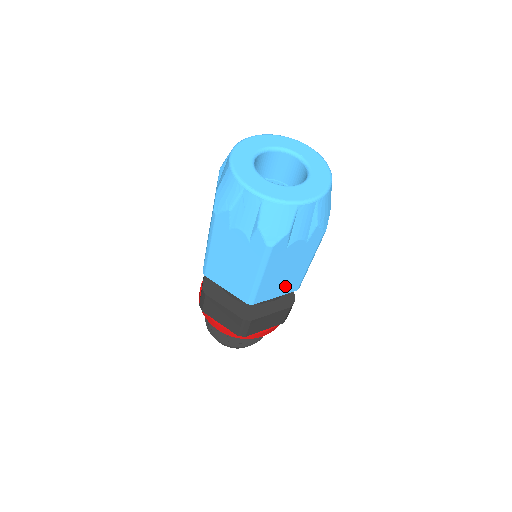
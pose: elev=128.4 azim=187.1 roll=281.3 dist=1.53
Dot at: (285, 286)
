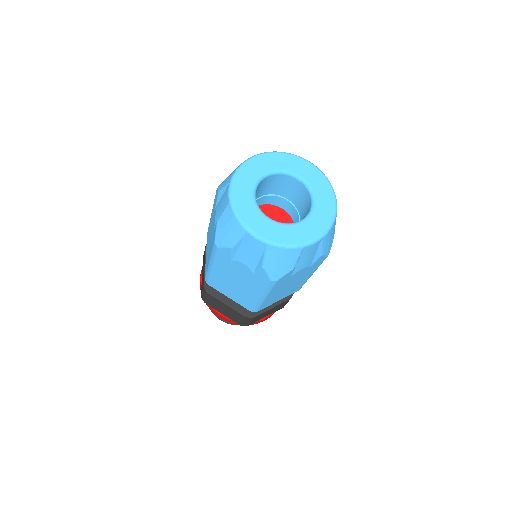
Dot at: occluded
